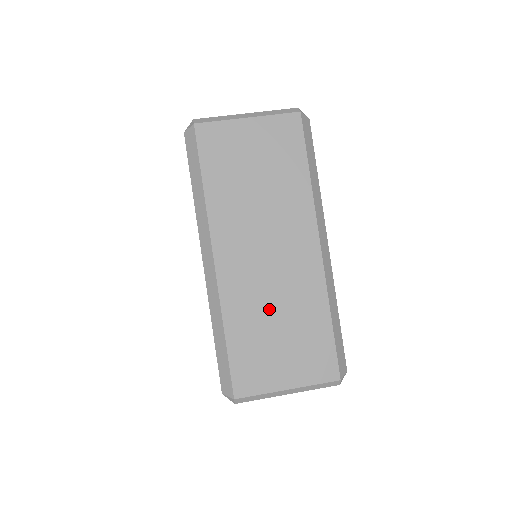
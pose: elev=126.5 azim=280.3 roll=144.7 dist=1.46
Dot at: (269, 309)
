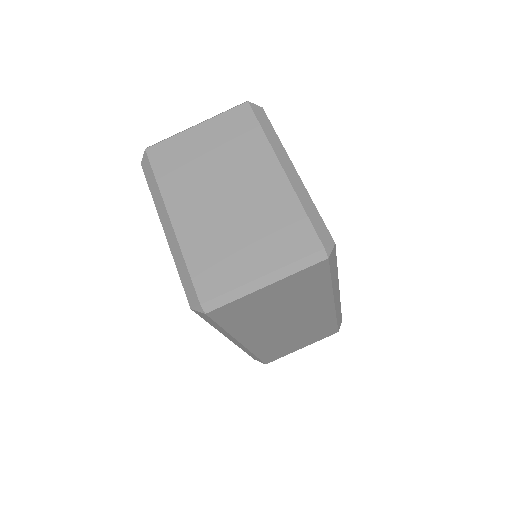
Dot at: (289, 338)
